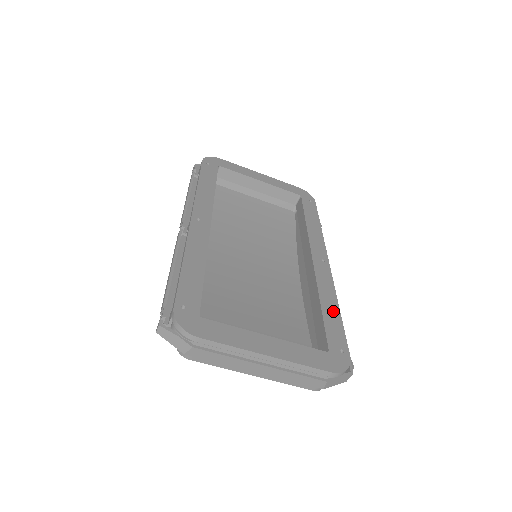
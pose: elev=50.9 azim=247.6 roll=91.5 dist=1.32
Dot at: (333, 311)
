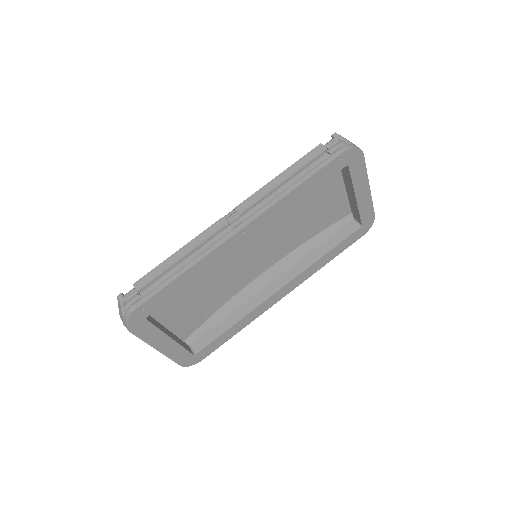
Dot at: (233, 332)
